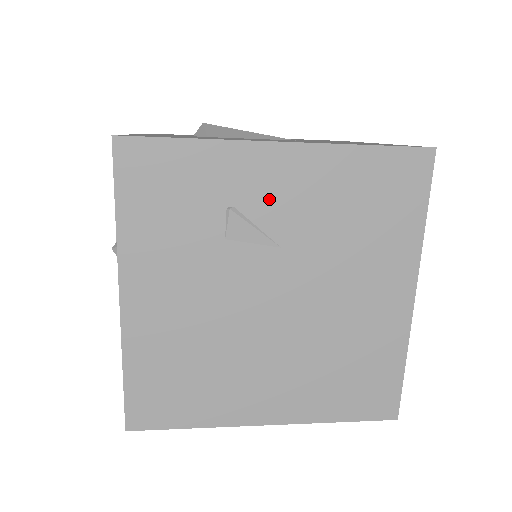
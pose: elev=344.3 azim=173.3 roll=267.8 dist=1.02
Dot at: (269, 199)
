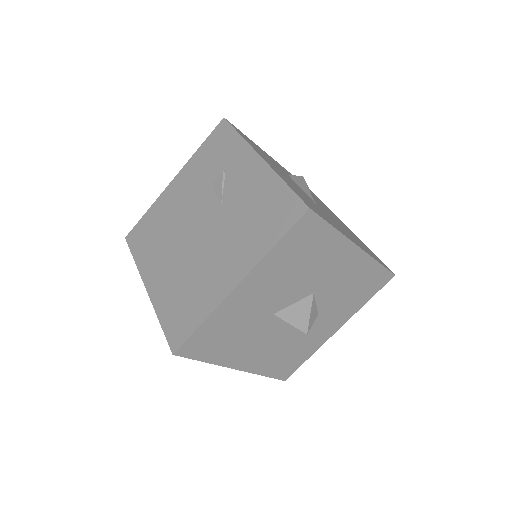
Dot at: (237, 179)
